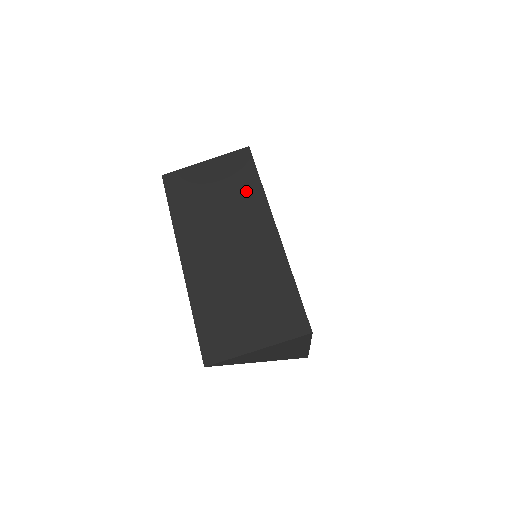
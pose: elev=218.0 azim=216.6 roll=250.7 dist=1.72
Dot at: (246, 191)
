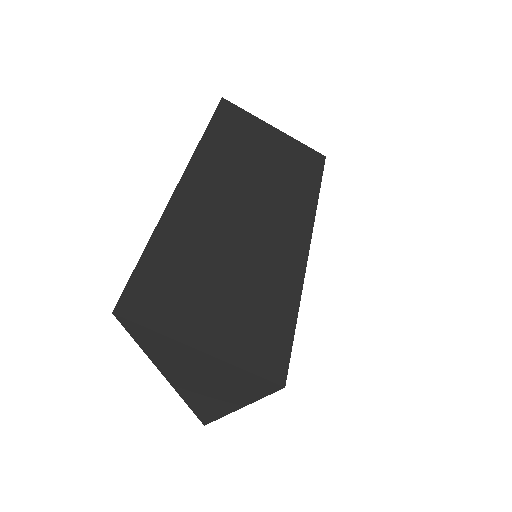
Dot at: (299, 186)
